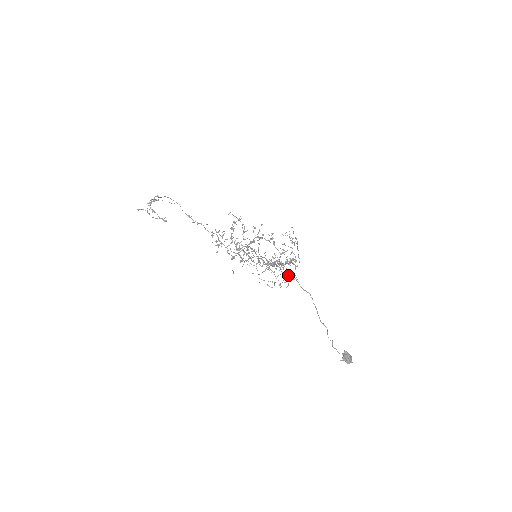
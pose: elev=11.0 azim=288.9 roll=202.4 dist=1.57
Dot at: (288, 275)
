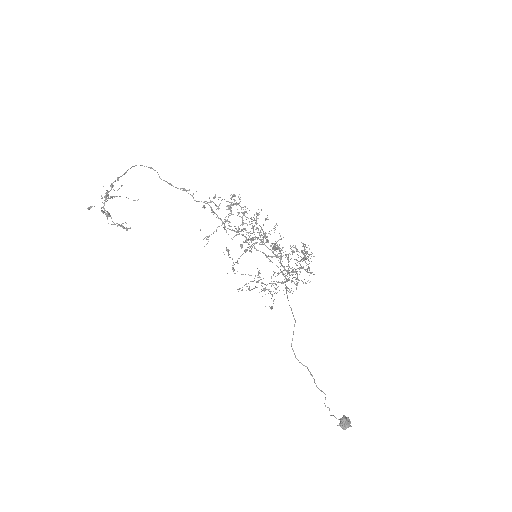
Dot at: (297, 277)
